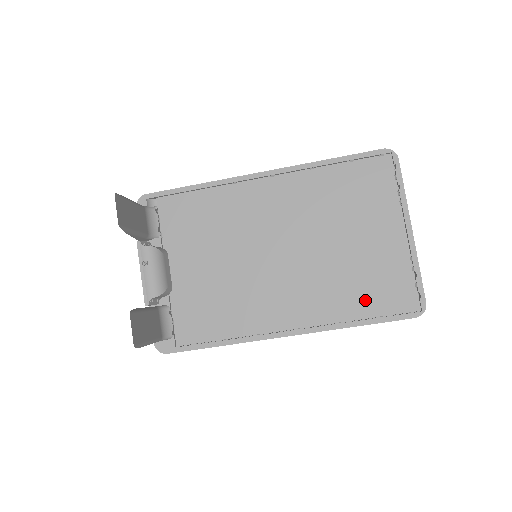
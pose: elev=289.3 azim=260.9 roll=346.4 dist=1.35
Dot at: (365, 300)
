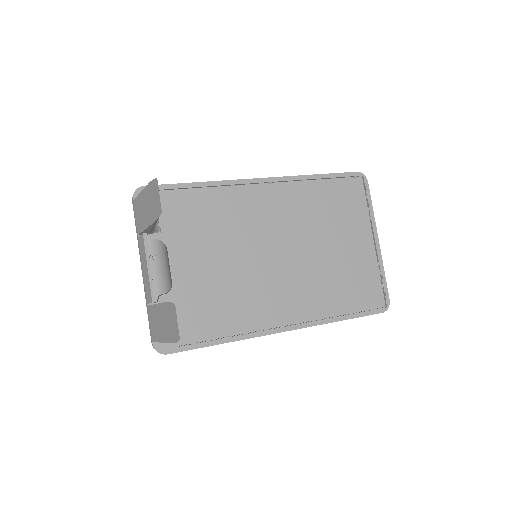
Dot at: (346, 298)
